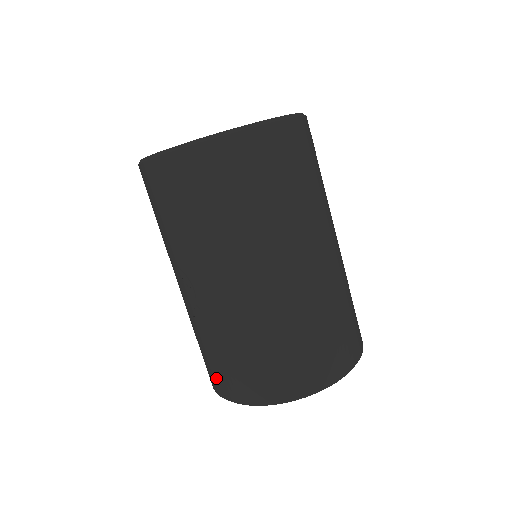
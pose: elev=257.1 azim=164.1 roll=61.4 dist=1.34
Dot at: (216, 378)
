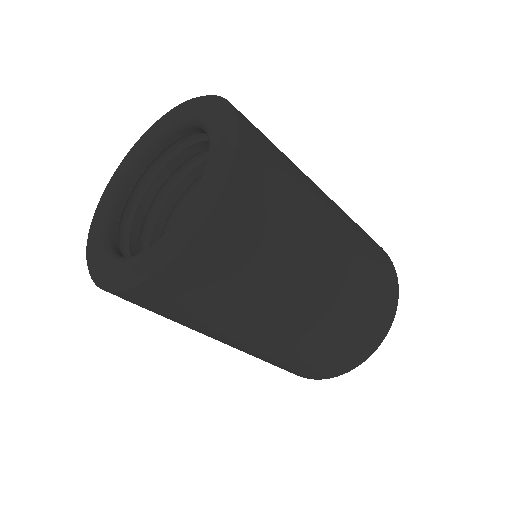
Dot at: occluded
